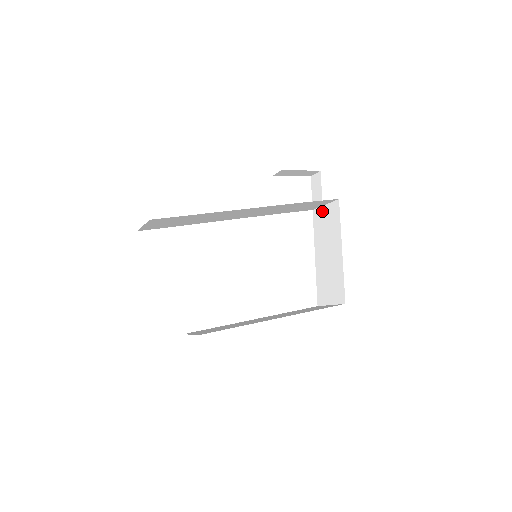
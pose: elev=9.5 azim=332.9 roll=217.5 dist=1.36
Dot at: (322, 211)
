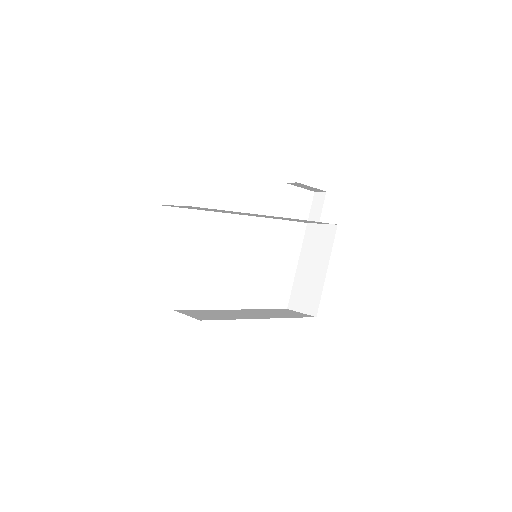
Dot at: (317, 228)
